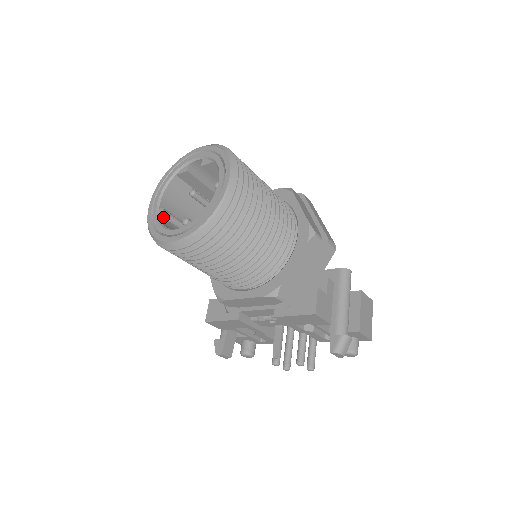
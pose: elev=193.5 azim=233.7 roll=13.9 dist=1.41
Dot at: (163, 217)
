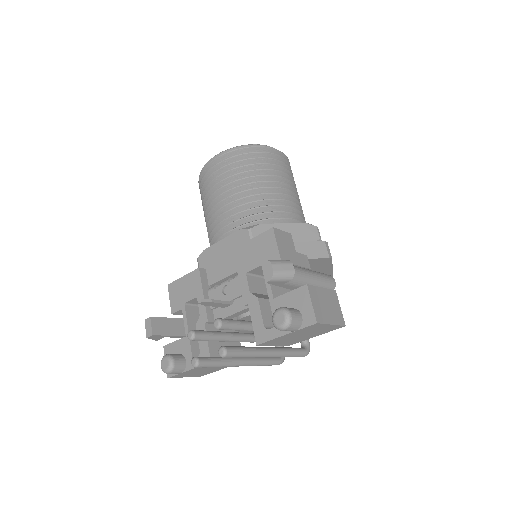
Dot at: occluded
